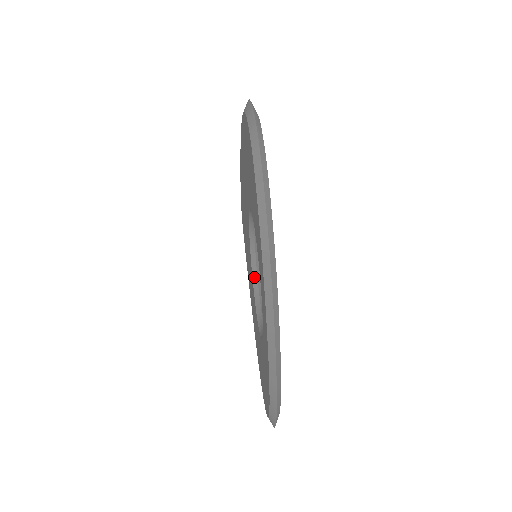
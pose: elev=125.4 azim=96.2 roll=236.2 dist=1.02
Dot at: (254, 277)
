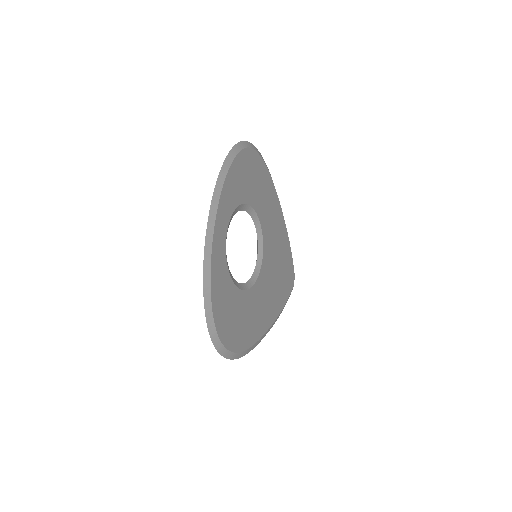
Dot at: (253, 273)
